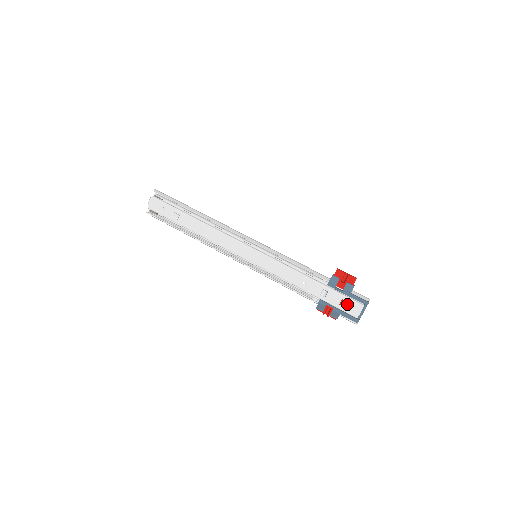
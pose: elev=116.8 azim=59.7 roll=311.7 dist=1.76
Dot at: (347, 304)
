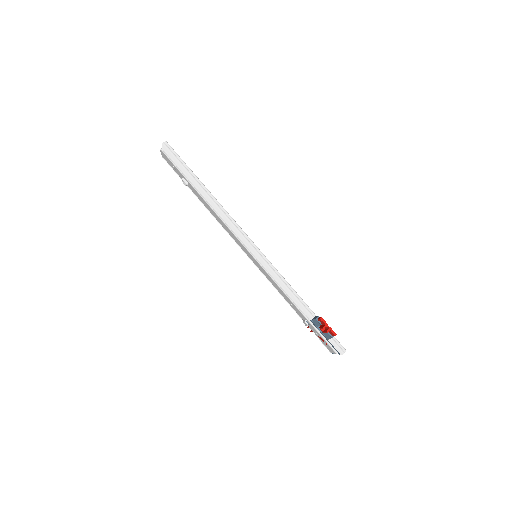
Dot at: (324, 342)
